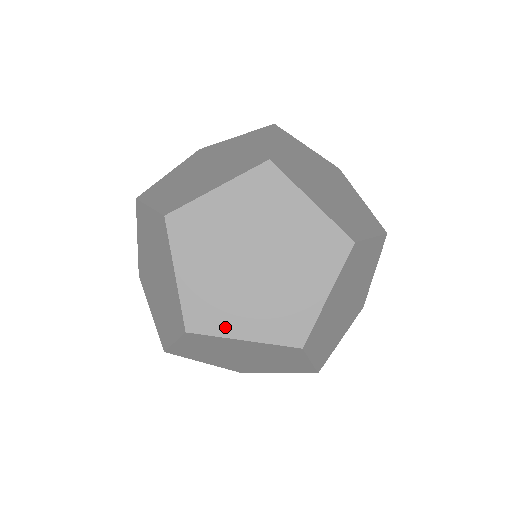
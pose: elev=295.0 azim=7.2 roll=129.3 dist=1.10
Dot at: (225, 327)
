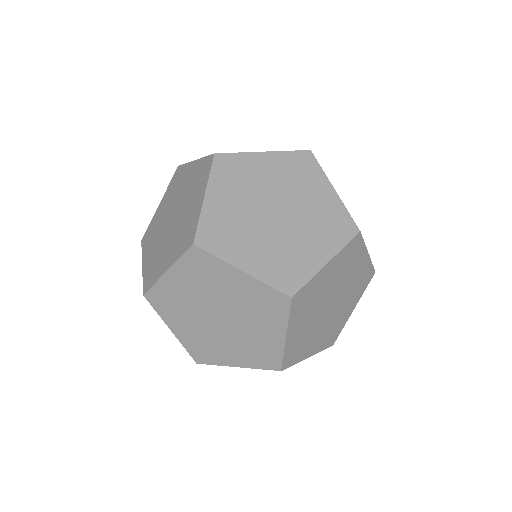
Dot at: occluded
